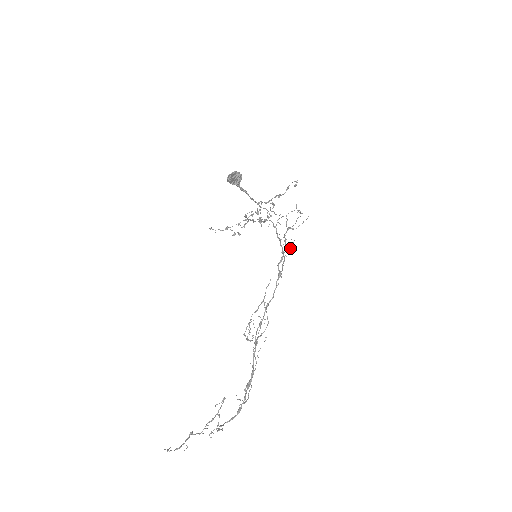
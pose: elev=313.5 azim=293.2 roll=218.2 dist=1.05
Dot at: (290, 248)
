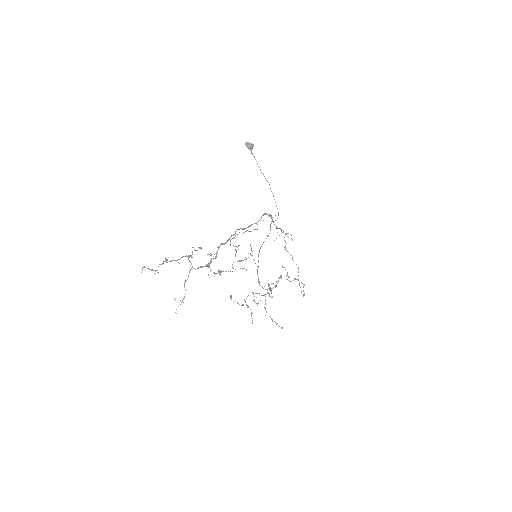
Dot at: (279, 235)
